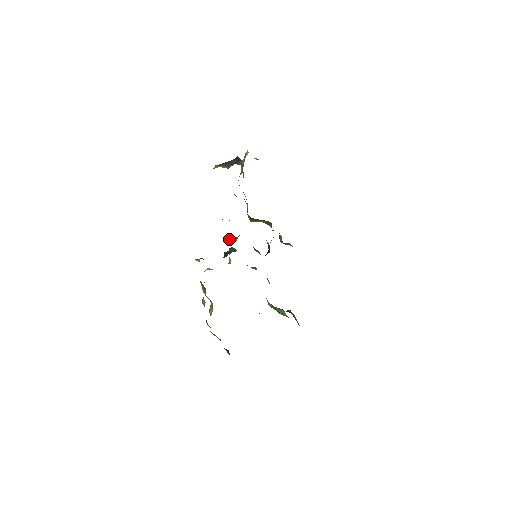
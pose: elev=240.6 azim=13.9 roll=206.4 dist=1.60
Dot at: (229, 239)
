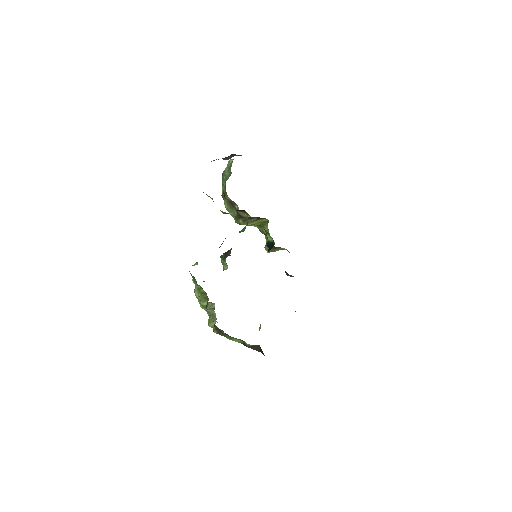
Dot at: occluded
